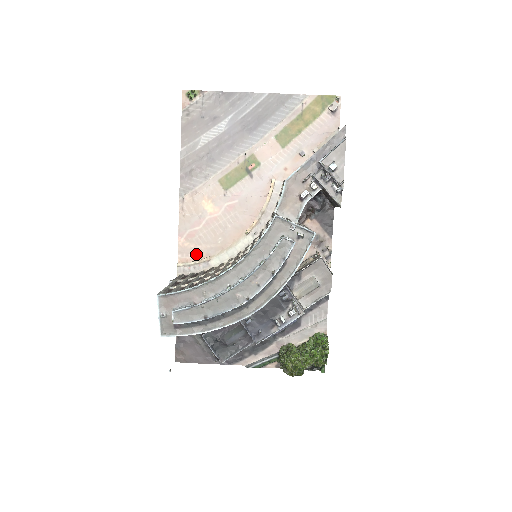
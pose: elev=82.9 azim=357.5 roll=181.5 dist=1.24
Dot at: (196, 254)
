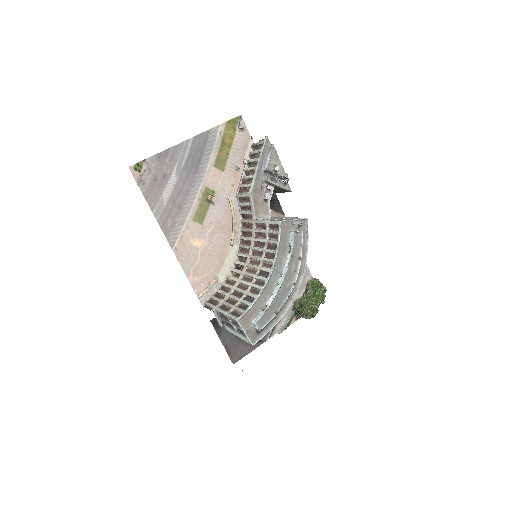
Dot at: (206, 282)
